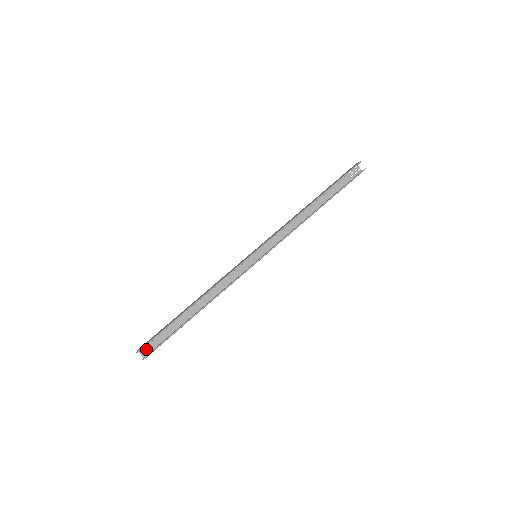
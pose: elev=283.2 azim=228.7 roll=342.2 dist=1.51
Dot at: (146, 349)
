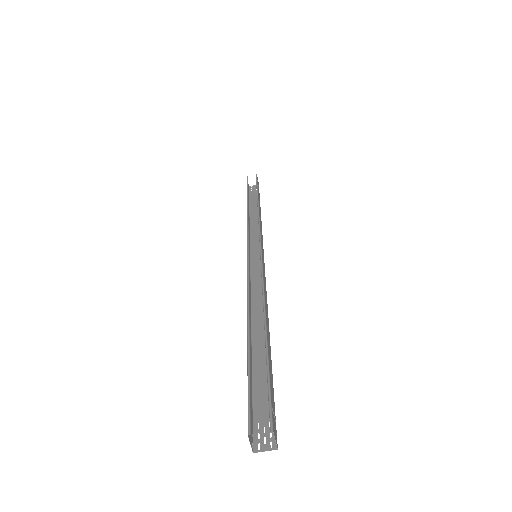
Dot at: (264, 436)
